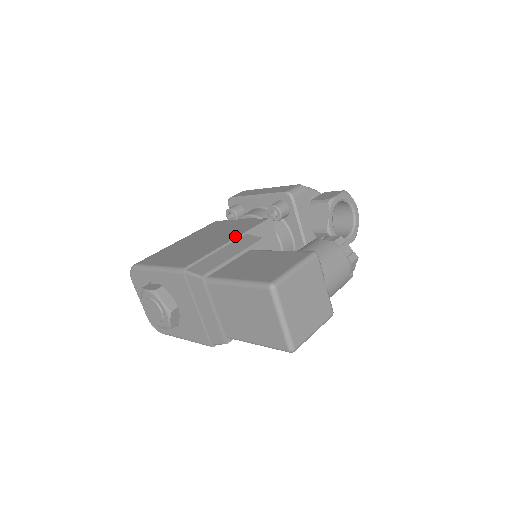
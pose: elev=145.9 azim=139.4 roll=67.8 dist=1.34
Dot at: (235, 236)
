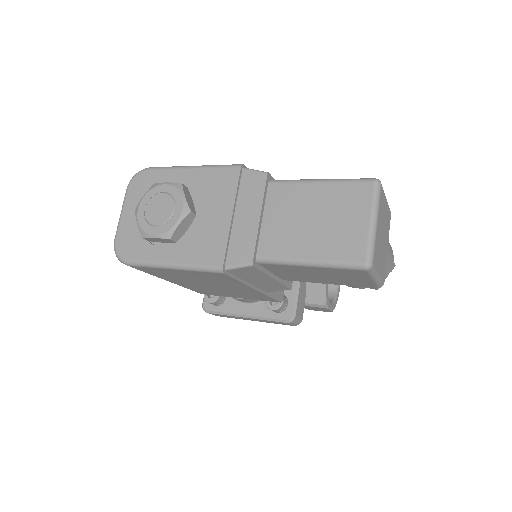
Dot at: occluded
